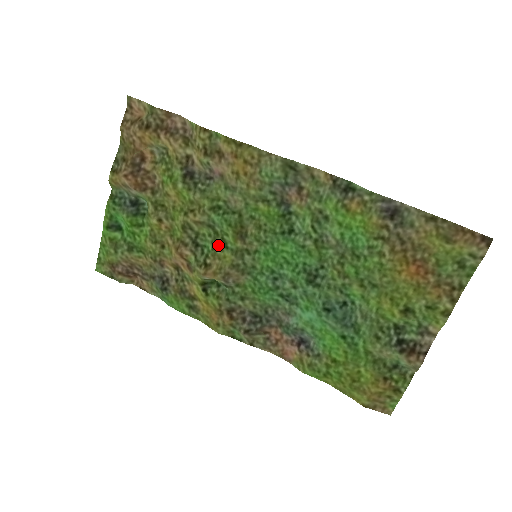
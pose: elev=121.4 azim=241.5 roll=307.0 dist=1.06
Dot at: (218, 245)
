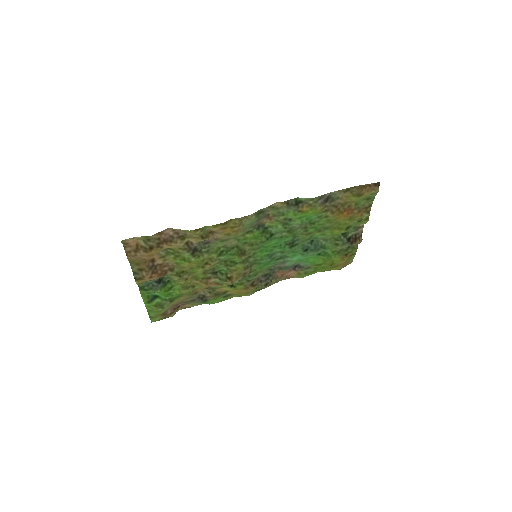
Dot at: (230, 266)
